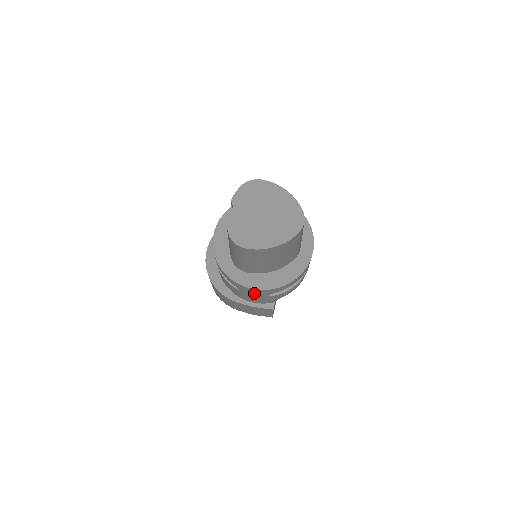
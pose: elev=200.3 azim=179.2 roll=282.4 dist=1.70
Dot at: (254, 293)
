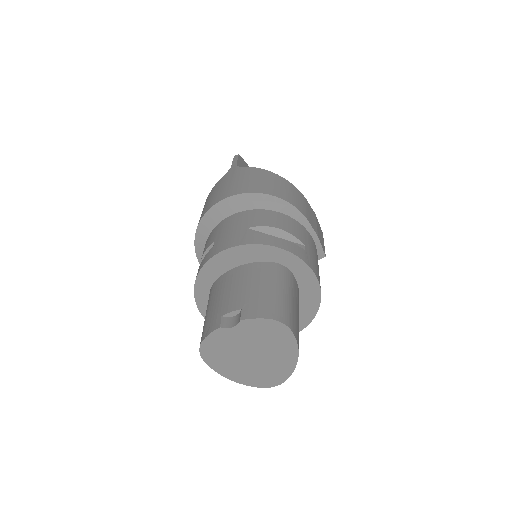
Dot at: occluded
